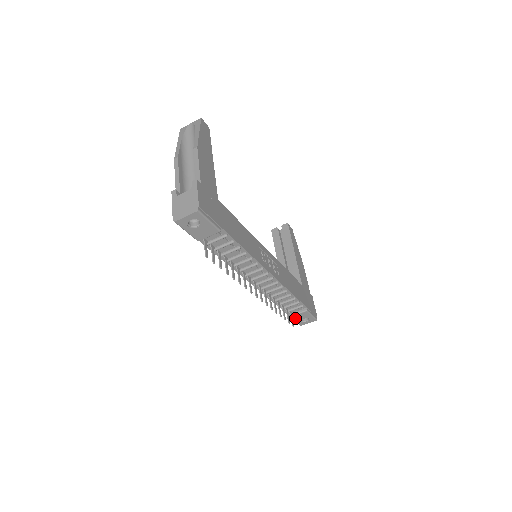
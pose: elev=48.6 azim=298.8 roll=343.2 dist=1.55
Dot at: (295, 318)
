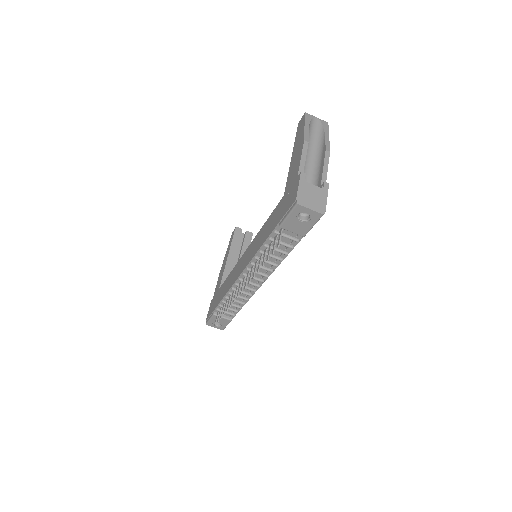
Dot at: (214, 318)
